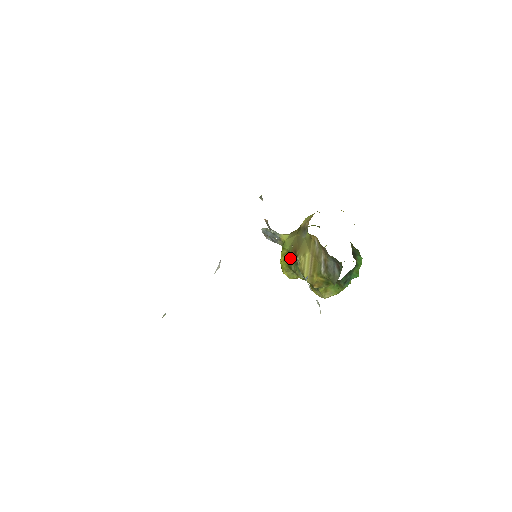
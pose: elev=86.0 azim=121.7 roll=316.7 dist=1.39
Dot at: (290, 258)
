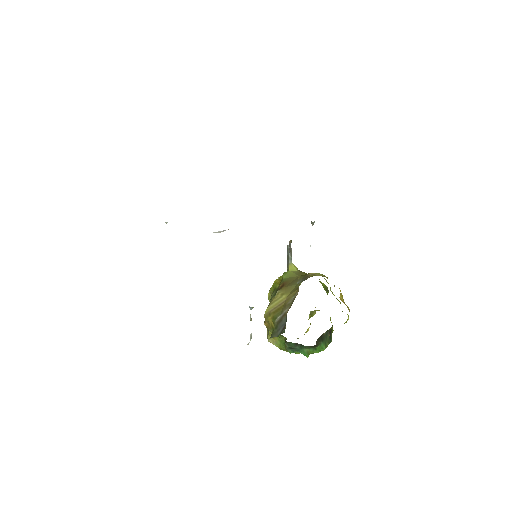
Dot at: (278, 286)
